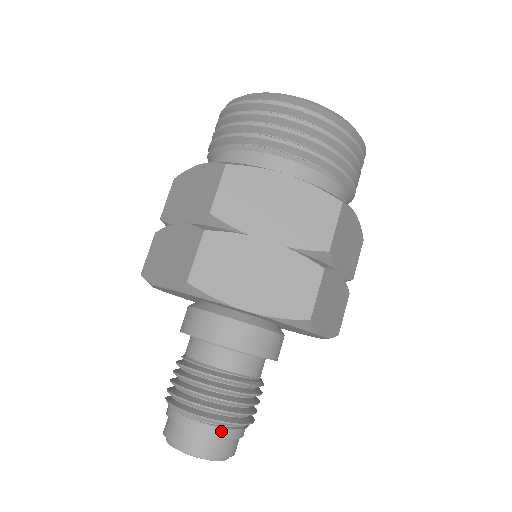
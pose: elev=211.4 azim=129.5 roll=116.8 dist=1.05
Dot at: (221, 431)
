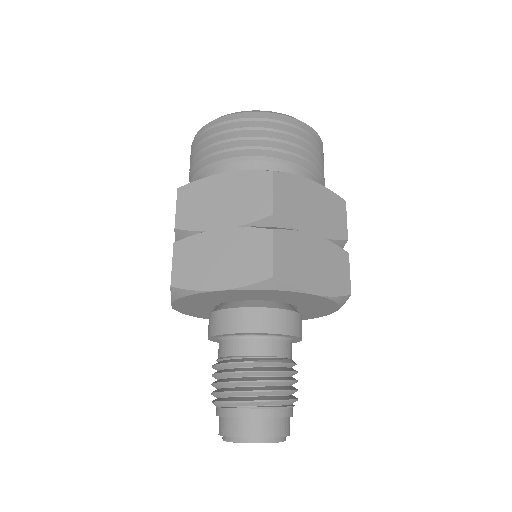
Dot at: (254, 411)
